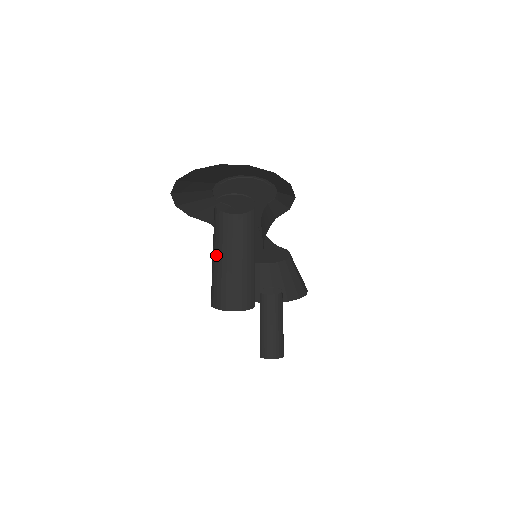
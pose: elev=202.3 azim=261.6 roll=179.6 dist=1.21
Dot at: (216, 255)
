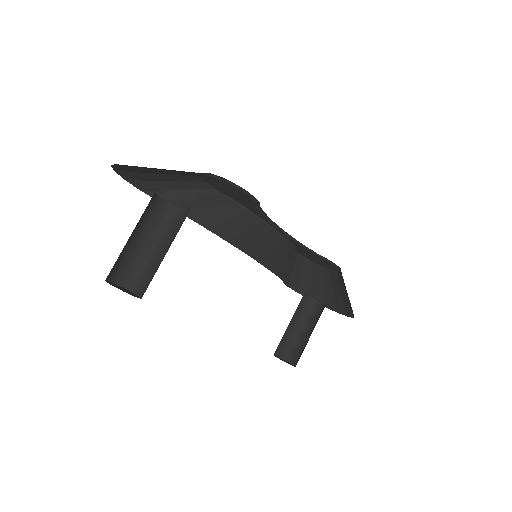
Dot at: (145, 242)
